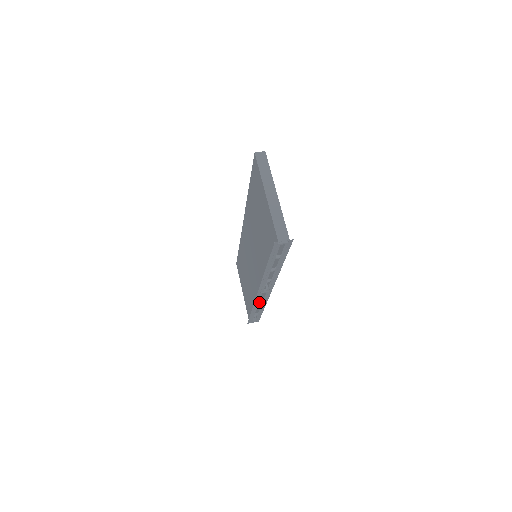
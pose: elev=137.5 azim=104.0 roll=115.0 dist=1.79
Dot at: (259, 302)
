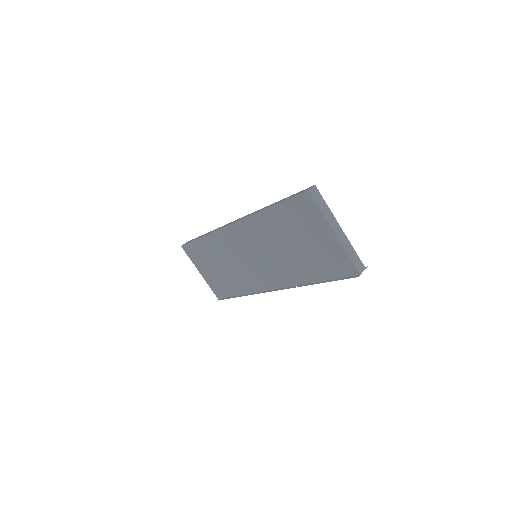
Dot at: occluded
